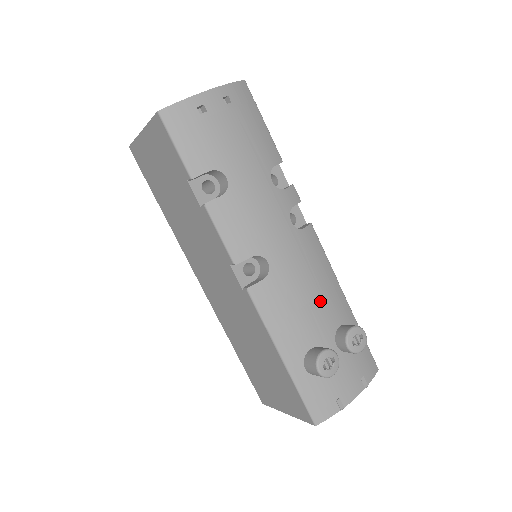
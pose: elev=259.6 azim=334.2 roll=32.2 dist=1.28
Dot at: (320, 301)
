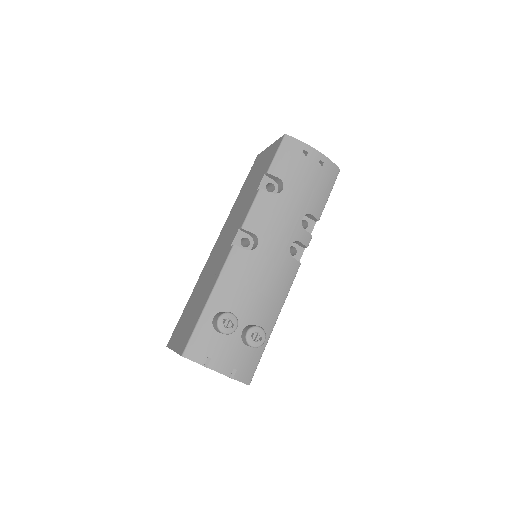
Dot at: (261, 298)
